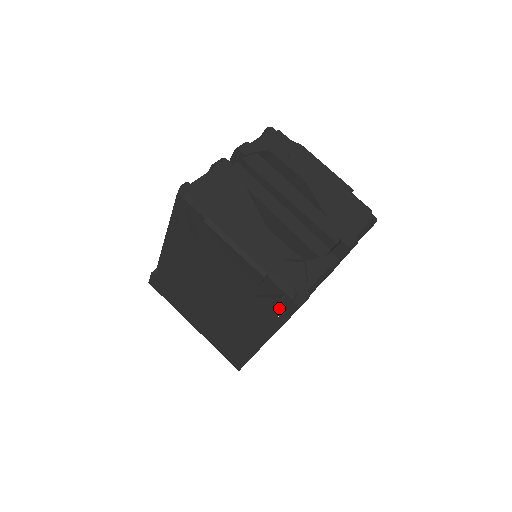
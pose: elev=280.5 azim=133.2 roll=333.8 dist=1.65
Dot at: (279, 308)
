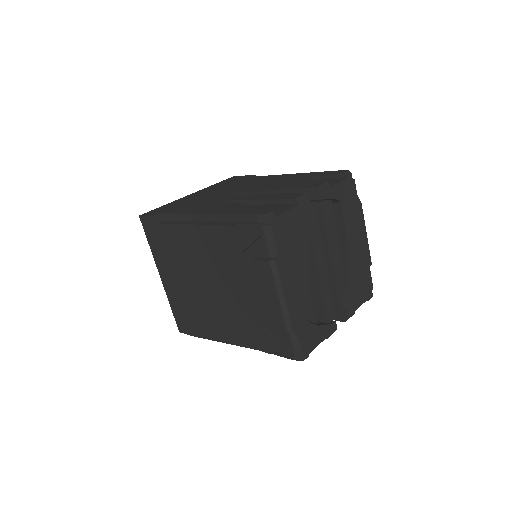
Dot at: (274, 347)
